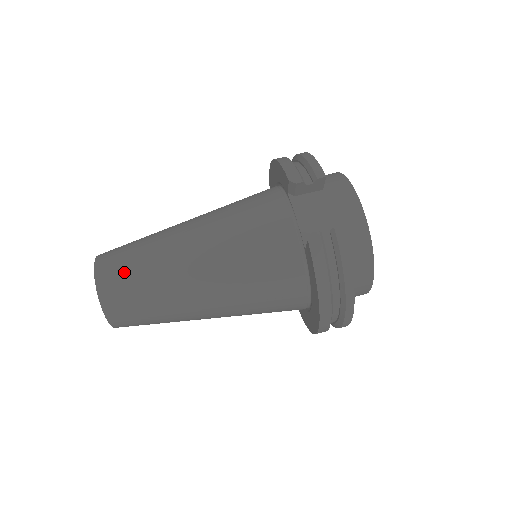
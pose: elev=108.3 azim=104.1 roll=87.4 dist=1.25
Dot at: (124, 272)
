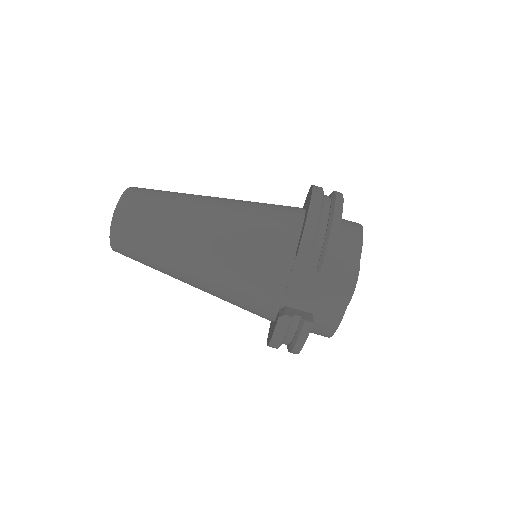
Dot at: (135, 234)
